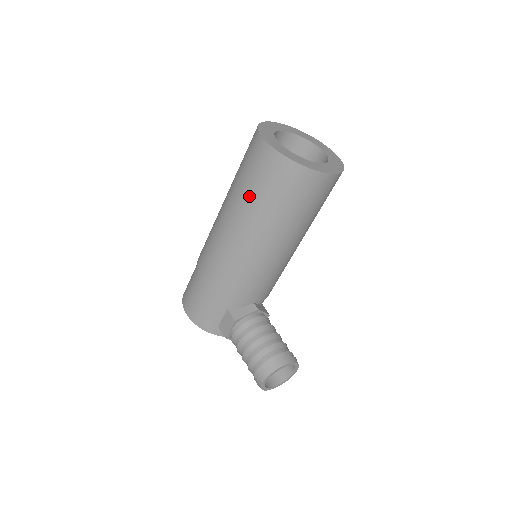
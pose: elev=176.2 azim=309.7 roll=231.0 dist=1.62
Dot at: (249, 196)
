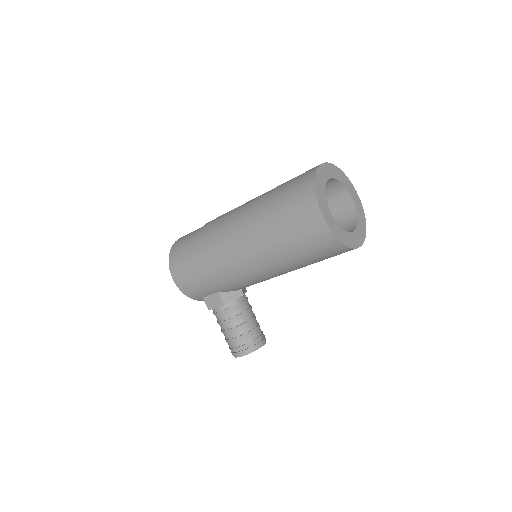
Dot at: (284, 243)
